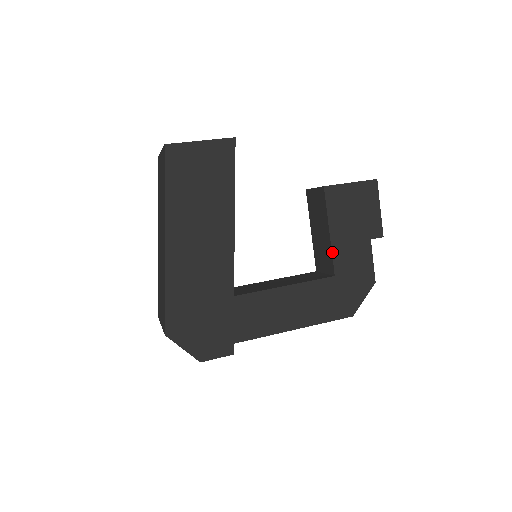
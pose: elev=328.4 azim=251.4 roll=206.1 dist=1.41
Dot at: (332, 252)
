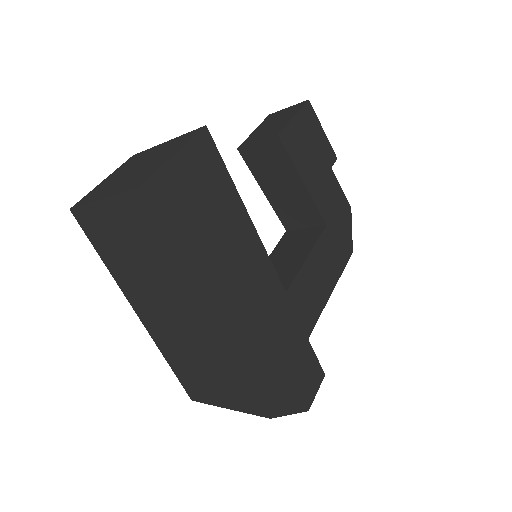
Dot at: (314, 202)
